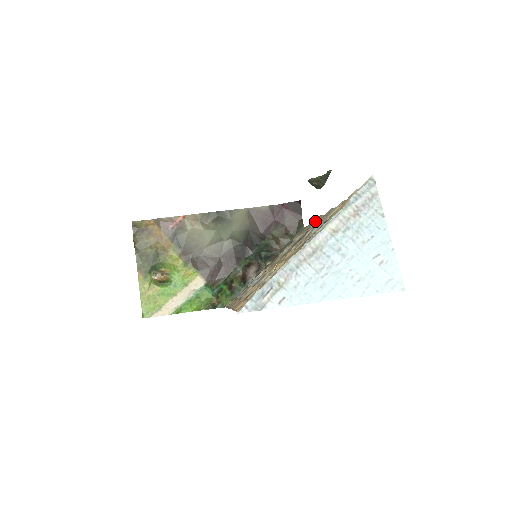
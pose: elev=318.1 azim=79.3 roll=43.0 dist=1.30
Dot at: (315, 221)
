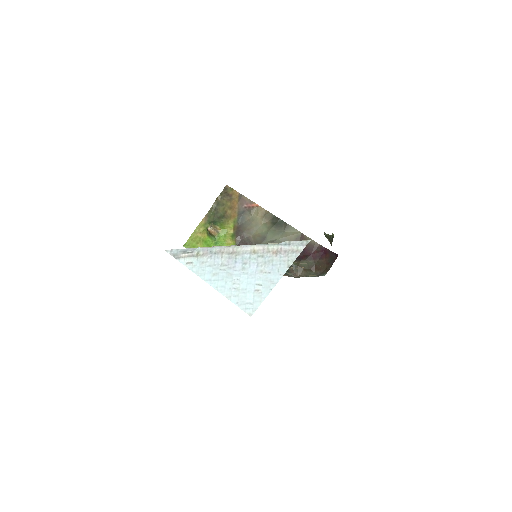
Dot at: occluded
